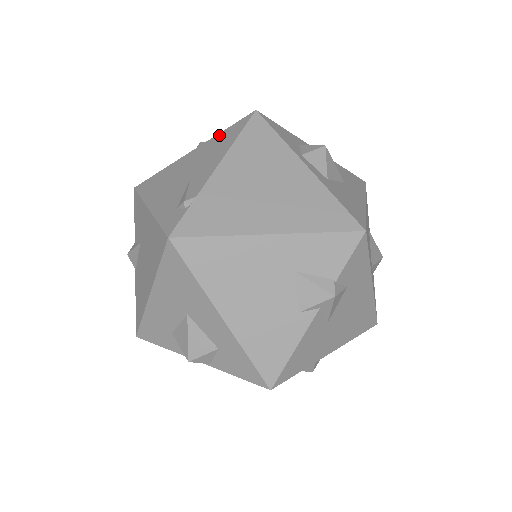
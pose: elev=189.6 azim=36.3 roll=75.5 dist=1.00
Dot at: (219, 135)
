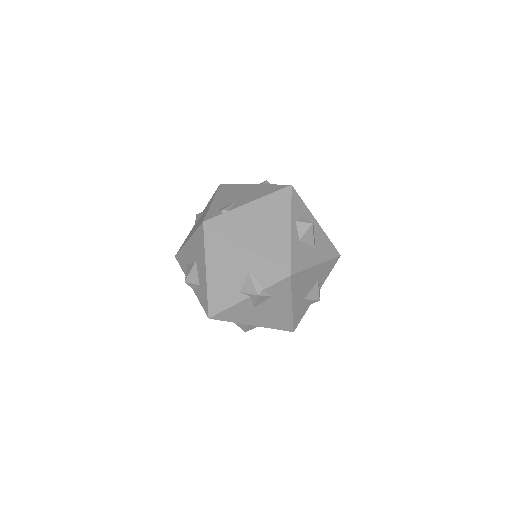
Dot at: (269, 185)
